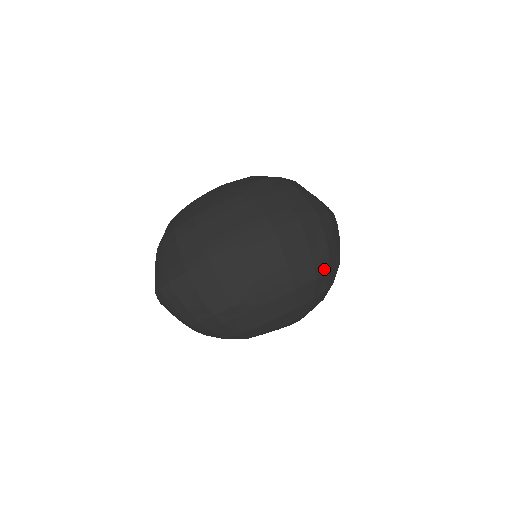
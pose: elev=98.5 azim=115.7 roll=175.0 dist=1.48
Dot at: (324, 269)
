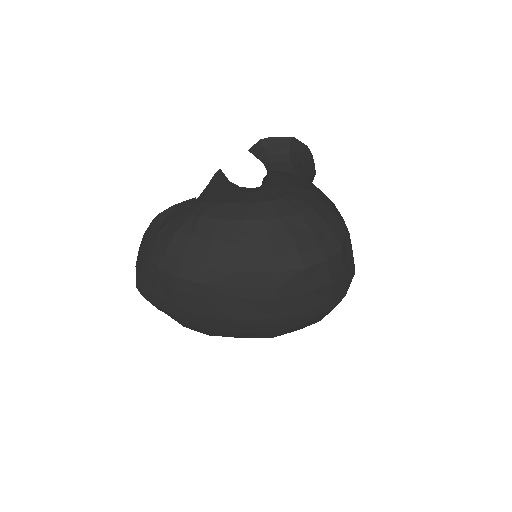
Dot at: occluded
